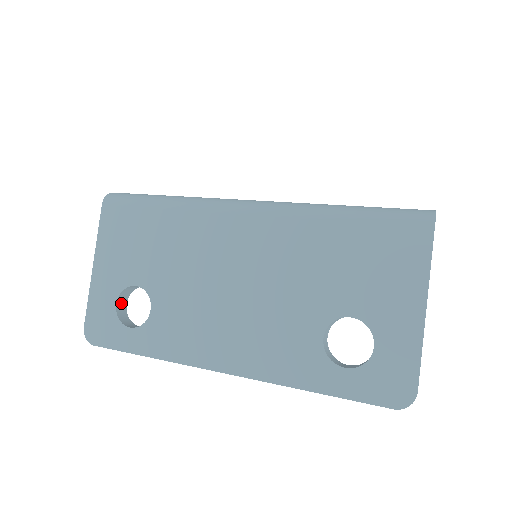
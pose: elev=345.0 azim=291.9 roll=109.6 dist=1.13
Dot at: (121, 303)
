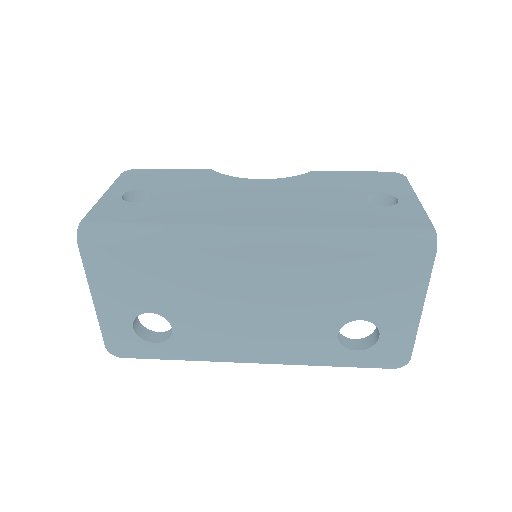
Dot at: (135, 322)
